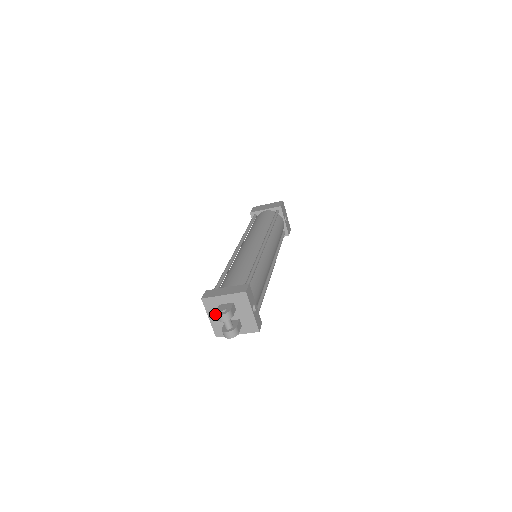
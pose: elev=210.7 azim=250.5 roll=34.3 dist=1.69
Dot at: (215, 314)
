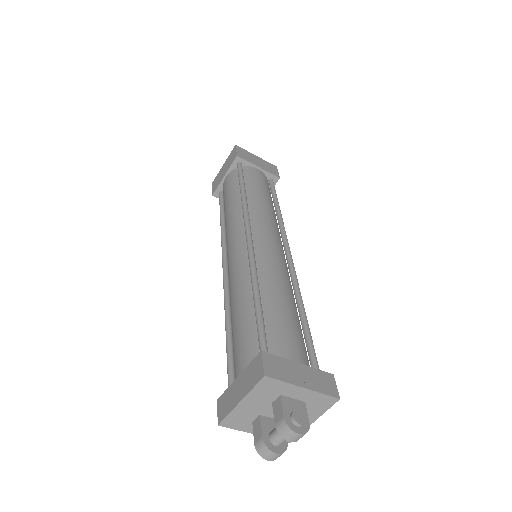
Dot at: (258, 401)
